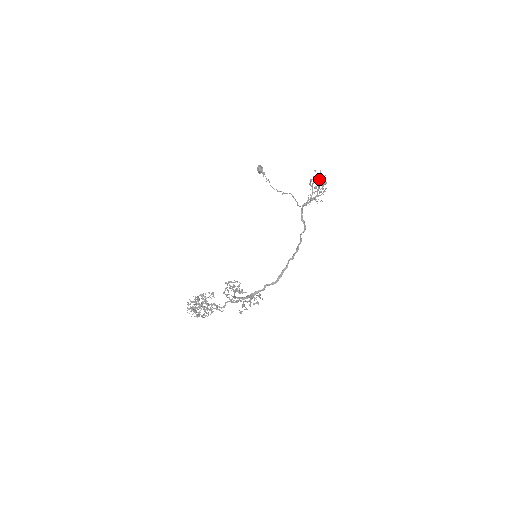
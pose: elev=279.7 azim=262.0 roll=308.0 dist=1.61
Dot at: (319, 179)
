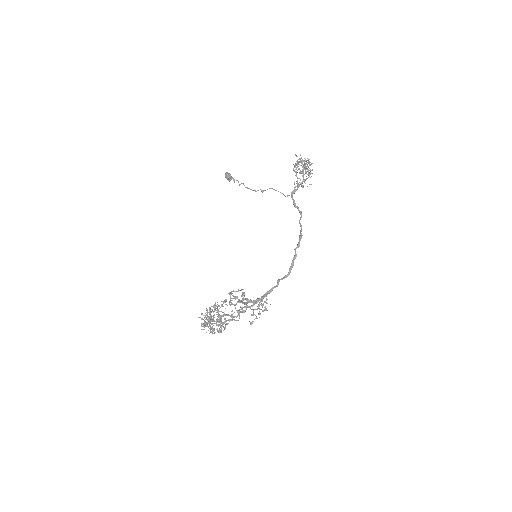
Dot at: (304, 160)
